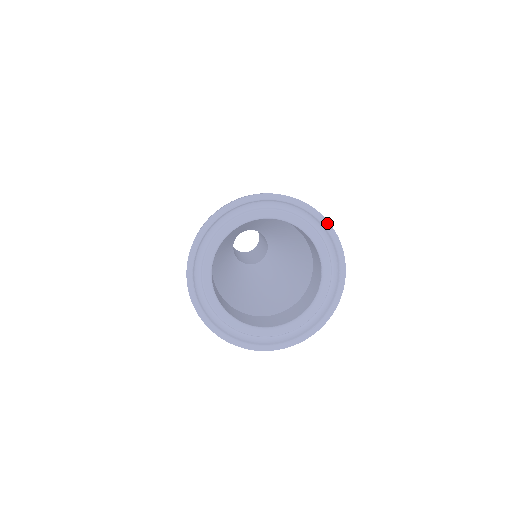
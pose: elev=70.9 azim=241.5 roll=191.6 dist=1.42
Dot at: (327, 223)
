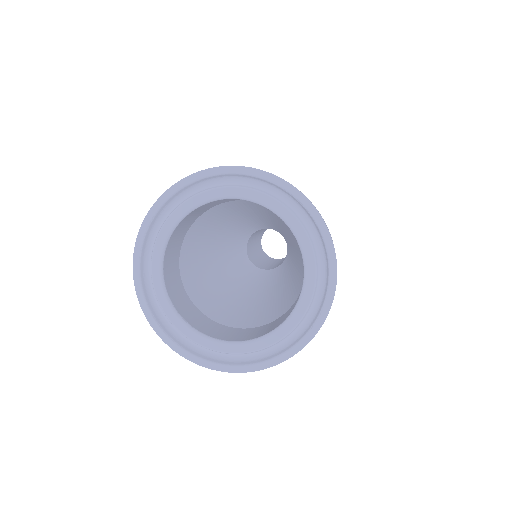
Dot at: (250, 170)
